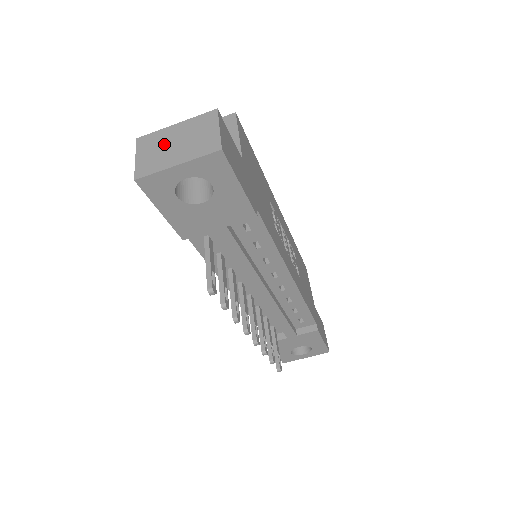
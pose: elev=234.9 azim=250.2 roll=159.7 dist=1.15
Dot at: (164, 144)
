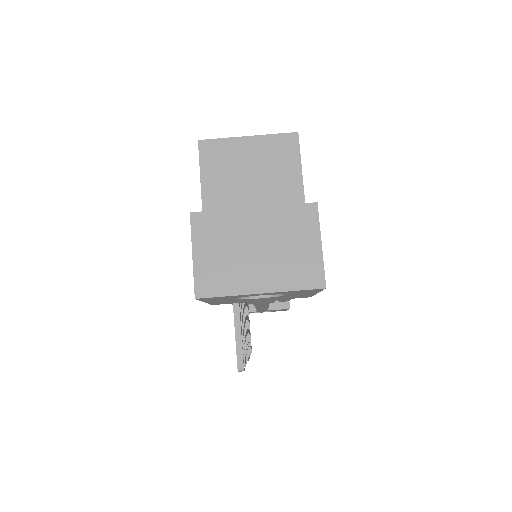
Dot at: (237, 243)
